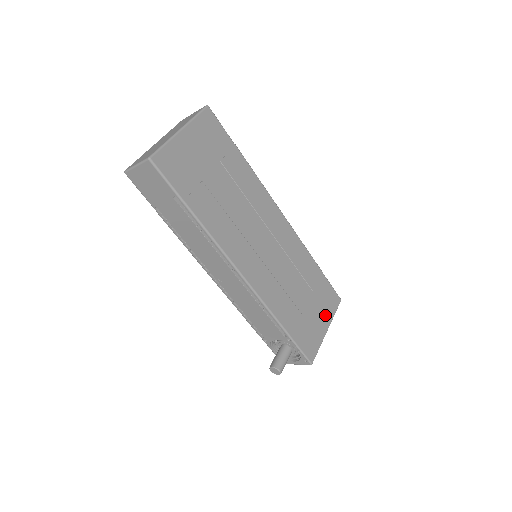
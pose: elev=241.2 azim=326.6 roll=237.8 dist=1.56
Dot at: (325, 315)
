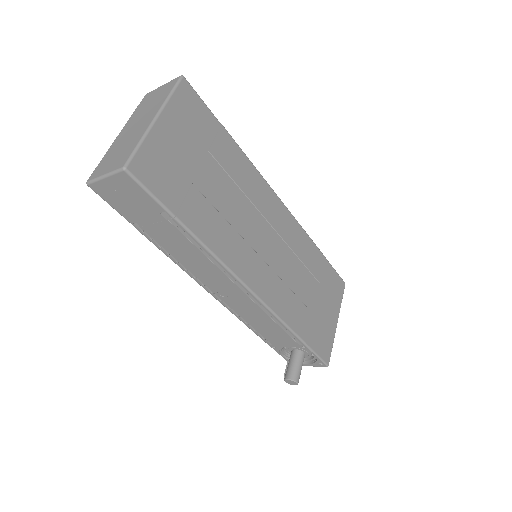
Dot at: (333, 306)
